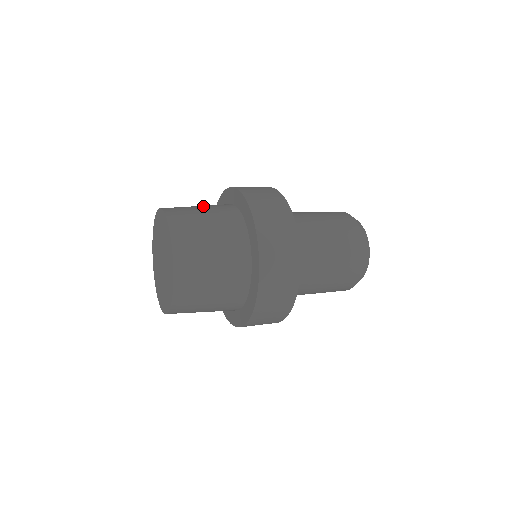
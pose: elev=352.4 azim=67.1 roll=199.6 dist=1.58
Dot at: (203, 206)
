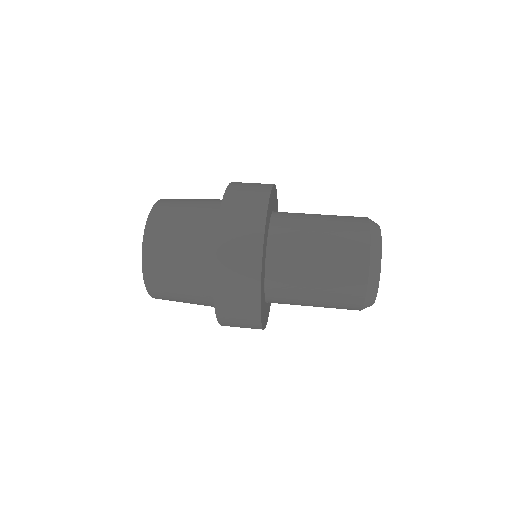
Dot at: (190, 215)
